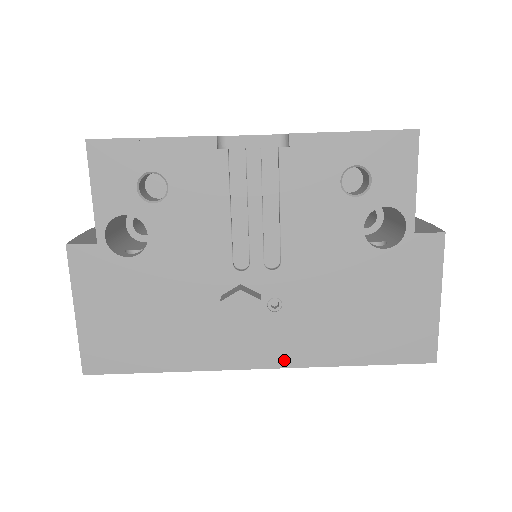
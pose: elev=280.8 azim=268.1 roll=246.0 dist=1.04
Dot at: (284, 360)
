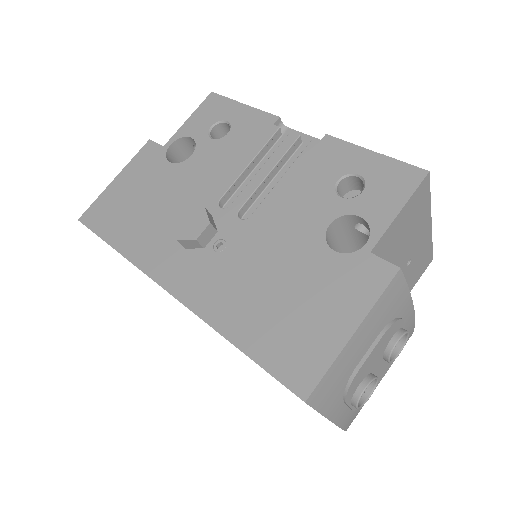
Dot at: (187, 296)
